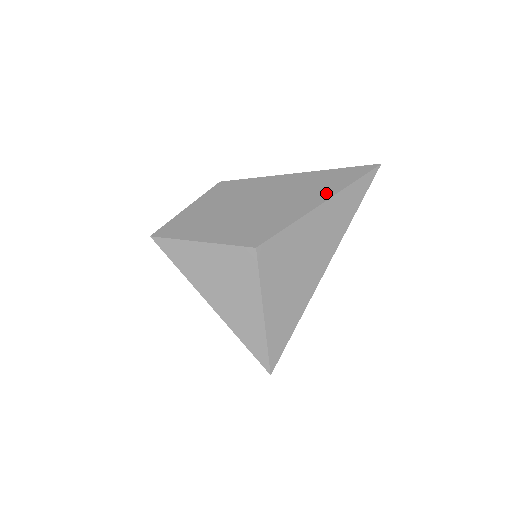
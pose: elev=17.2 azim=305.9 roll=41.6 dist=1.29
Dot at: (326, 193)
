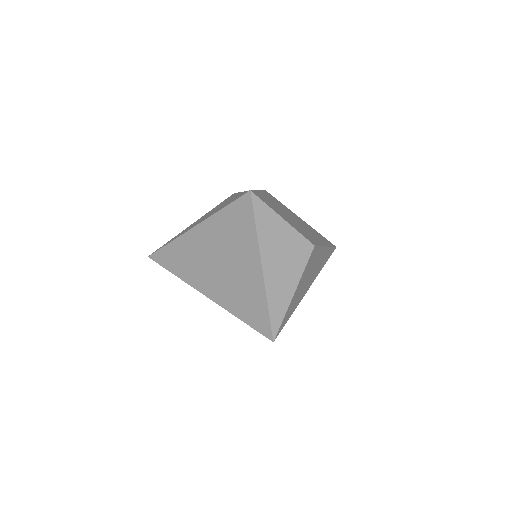
Dot at: occluded
